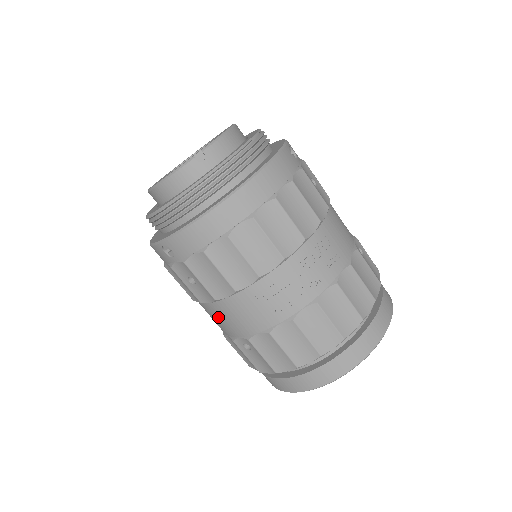
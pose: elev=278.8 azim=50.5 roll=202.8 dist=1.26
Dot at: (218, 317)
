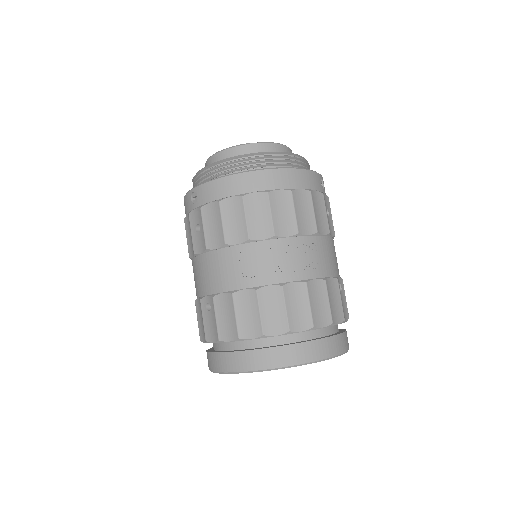
Dot at: (200, 271)
